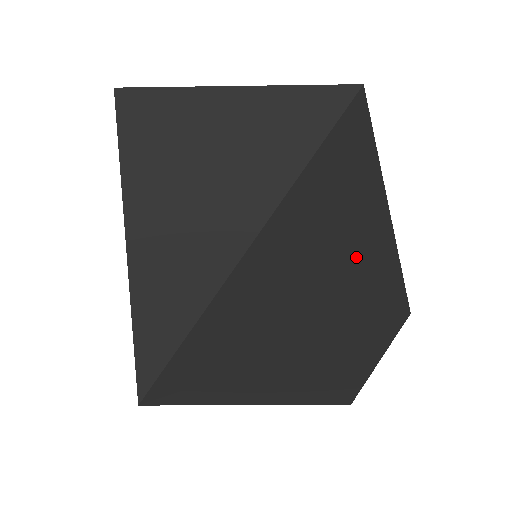
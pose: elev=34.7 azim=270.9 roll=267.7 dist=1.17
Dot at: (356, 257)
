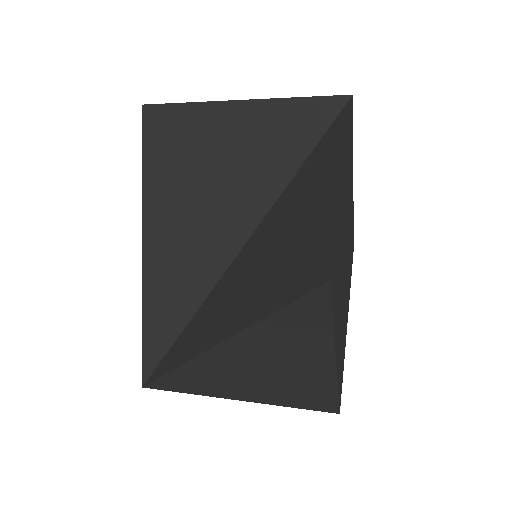
Dot at: (308, 239)
